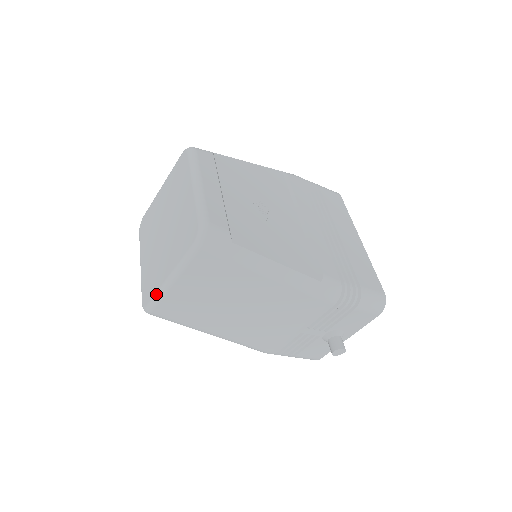
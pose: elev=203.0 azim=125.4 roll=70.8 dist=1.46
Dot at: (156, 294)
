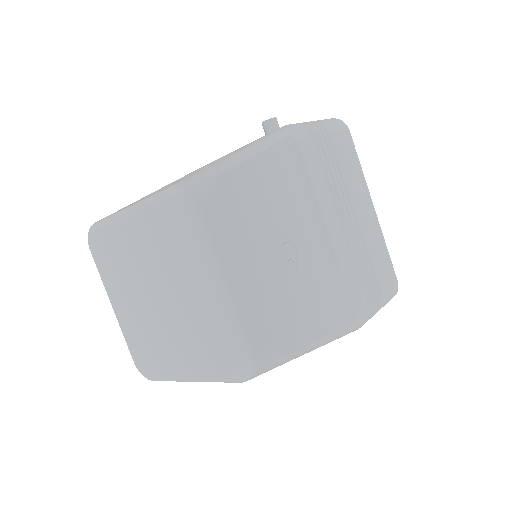
Dot at: (164, 378)
